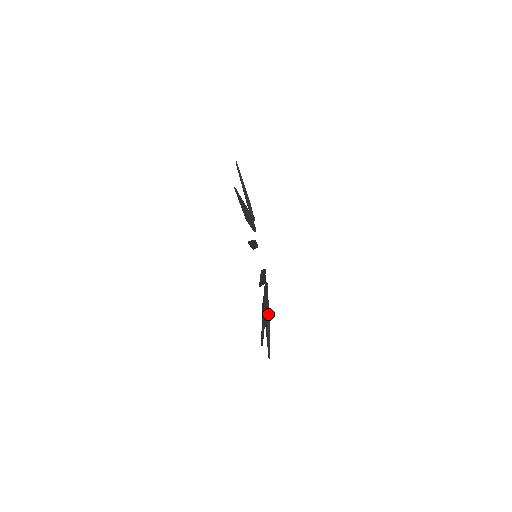
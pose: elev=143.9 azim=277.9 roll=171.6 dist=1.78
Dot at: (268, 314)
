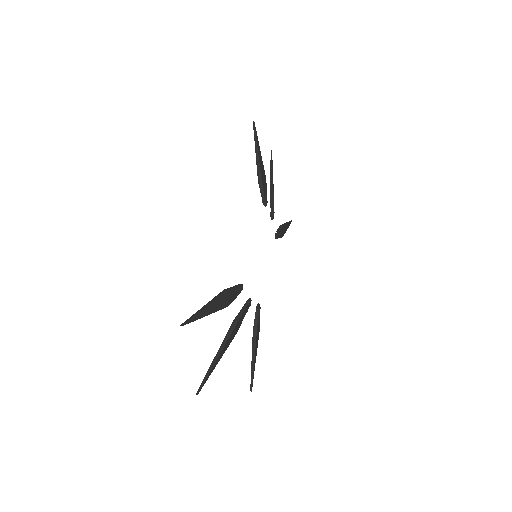
Dot at: (254, 337)
